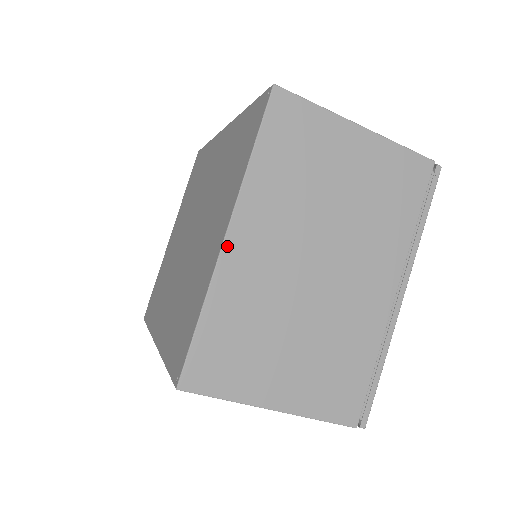
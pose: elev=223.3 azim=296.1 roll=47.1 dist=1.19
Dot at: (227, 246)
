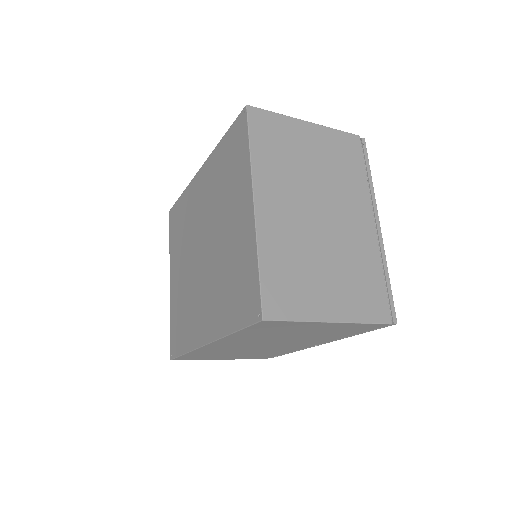
Dot at: (258, 211)
